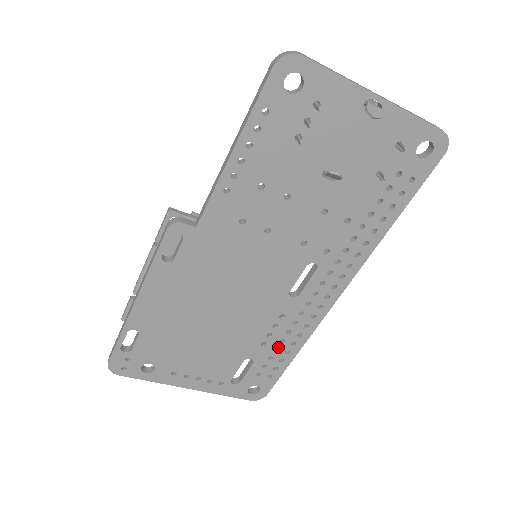
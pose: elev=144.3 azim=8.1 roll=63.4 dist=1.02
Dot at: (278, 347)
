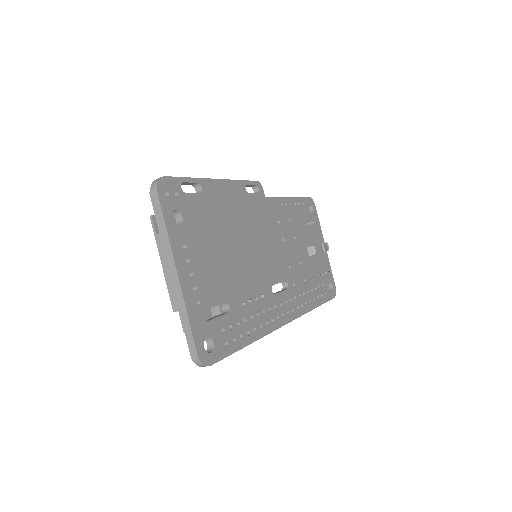
Dot at: (247, 320)
